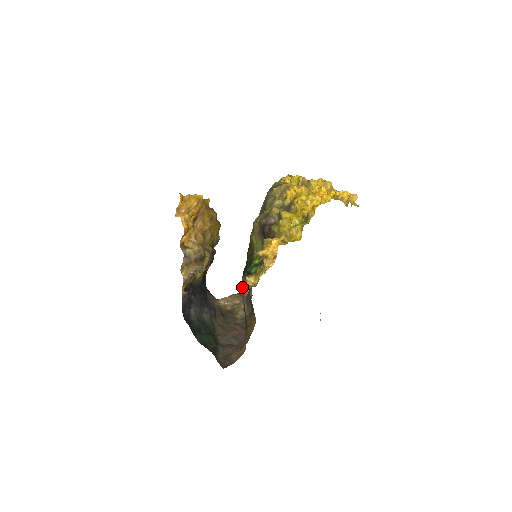
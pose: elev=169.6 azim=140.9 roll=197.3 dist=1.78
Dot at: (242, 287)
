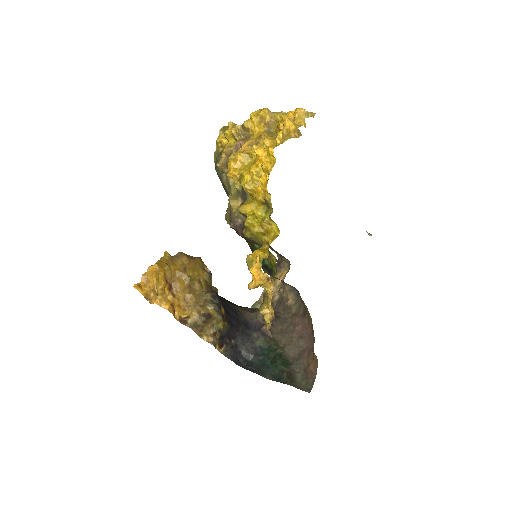
Dot at: occluded
